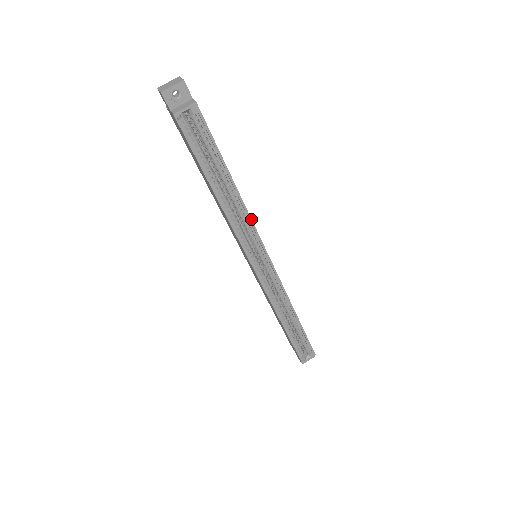
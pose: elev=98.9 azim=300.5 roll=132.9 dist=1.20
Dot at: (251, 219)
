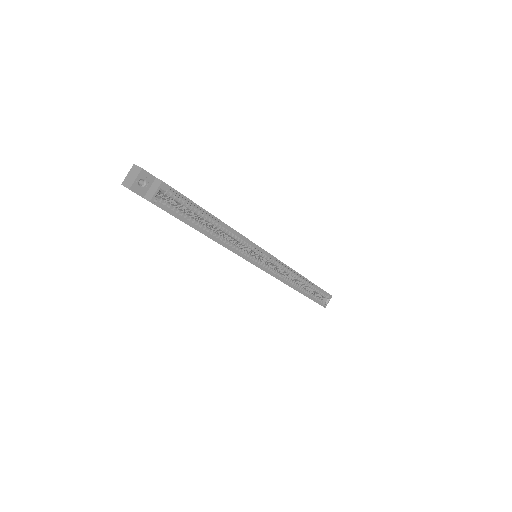
Dot at: (243, 236)
